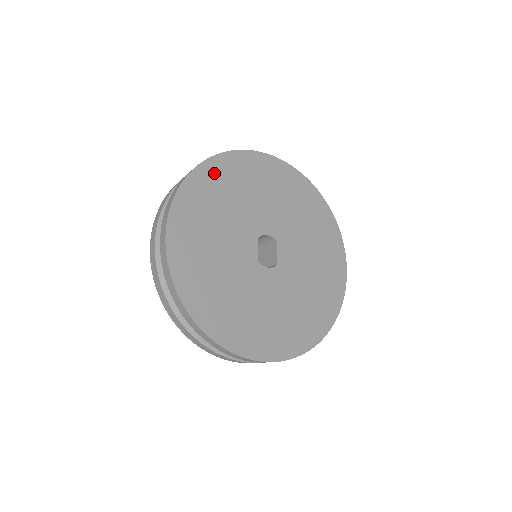
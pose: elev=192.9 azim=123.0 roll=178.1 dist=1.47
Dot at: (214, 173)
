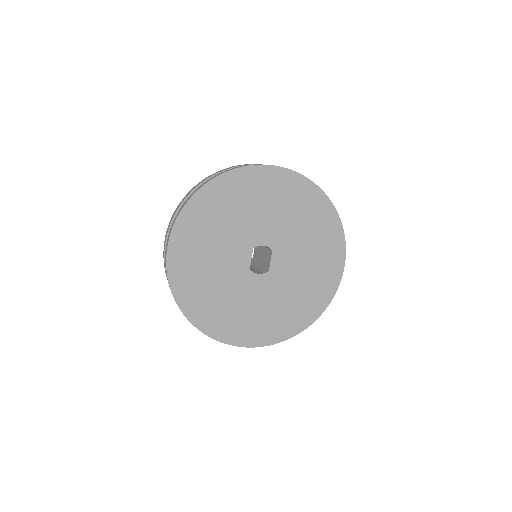
Dot at: (219, 191)
